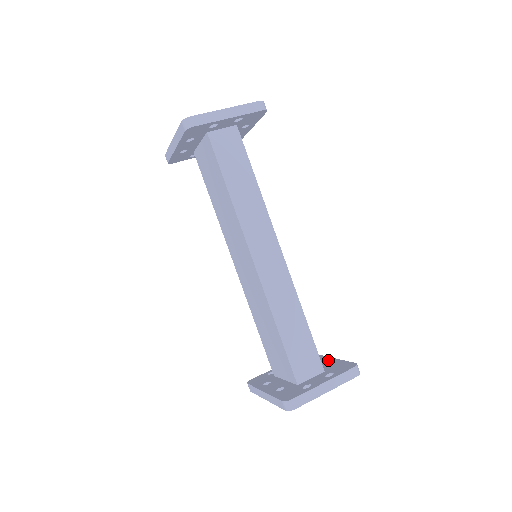
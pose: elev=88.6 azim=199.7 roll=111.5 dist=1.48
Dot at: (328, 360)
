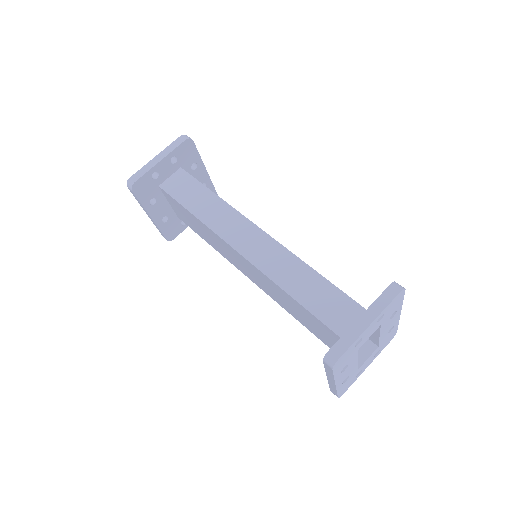
Dot at: occluded
